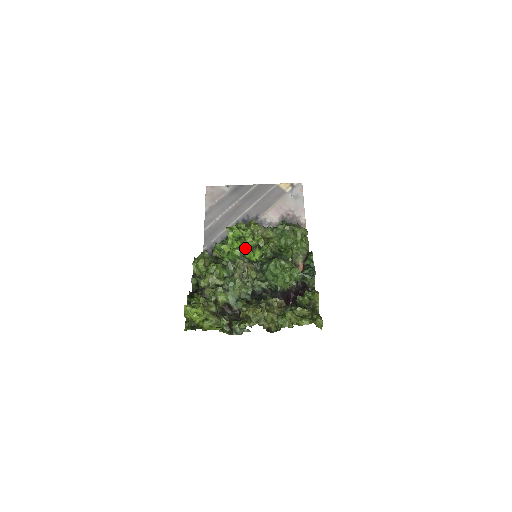
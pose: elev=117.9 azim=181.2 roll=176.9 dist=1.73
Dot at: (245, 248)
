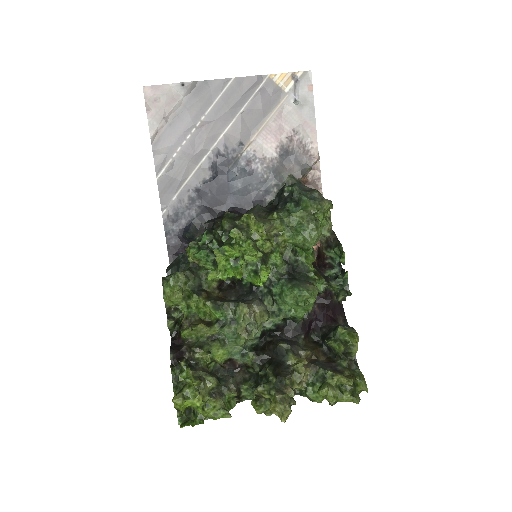
Dot at: (244, 266)
